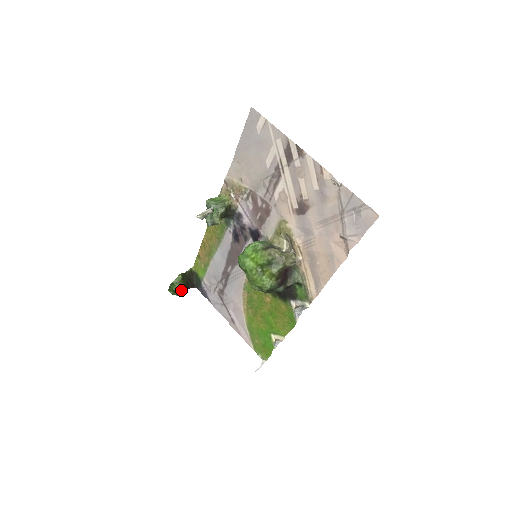
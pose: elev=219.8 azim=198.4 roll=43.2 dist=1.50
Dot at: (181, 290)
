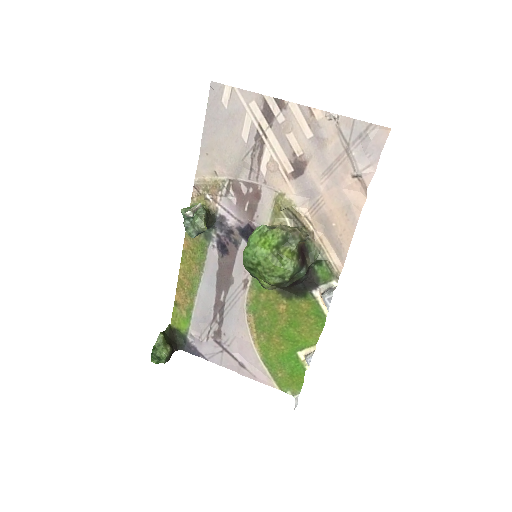
Dot at: (167, 352)
